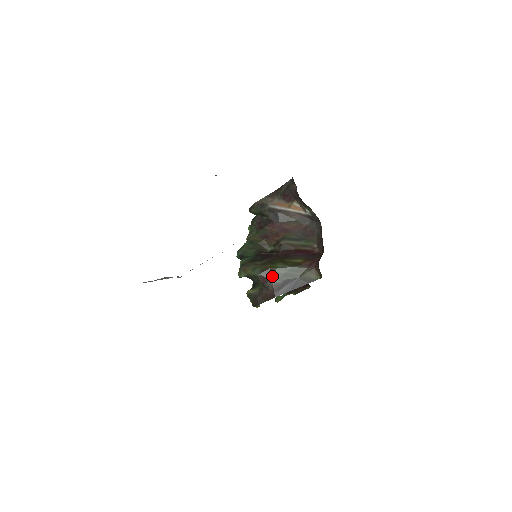
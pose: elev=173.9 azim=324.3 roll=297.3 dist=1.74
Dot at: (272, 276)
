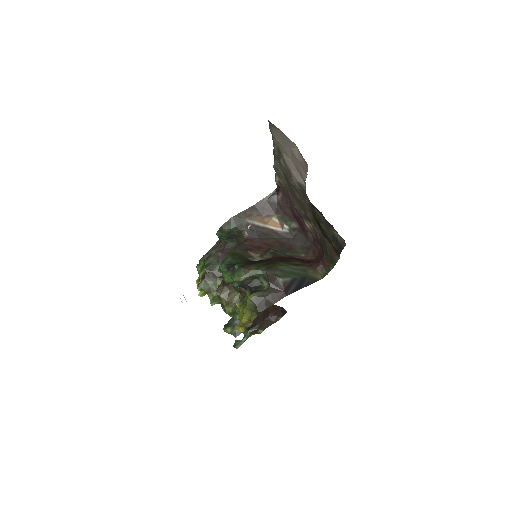
Dot at: (280, 273)
